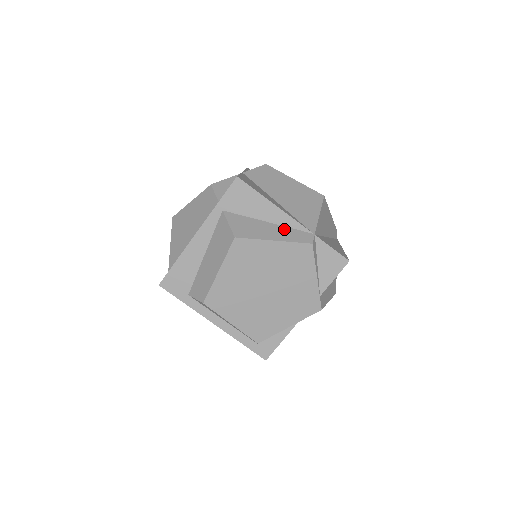
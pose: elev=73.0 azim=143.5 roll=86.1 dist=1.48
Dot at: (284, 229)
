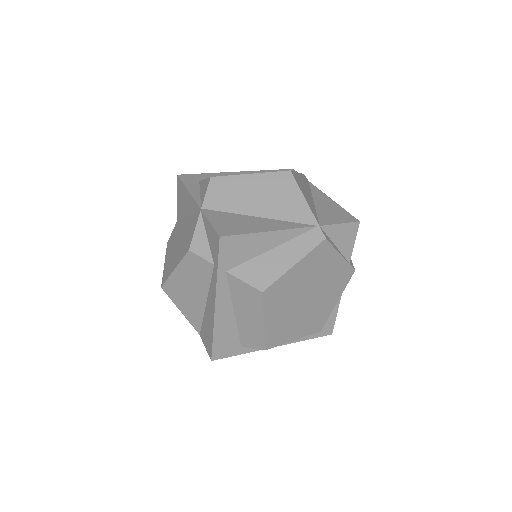
Dot at: (292, 244)
